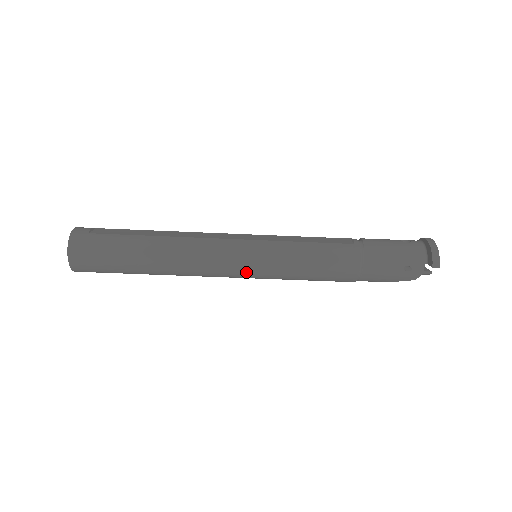
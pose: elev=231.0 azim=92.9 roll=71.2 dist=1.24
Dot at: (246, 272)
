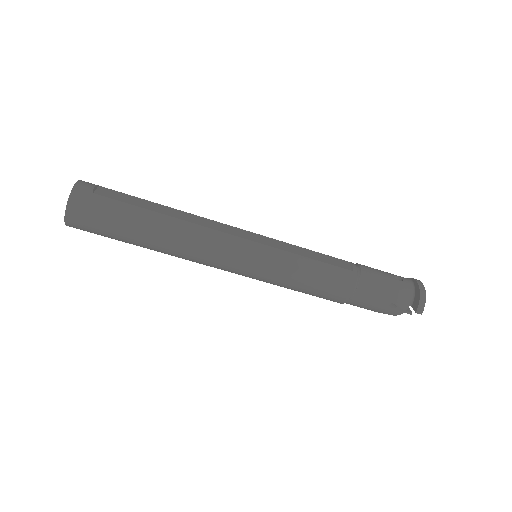
Dot at: (244, 272)
